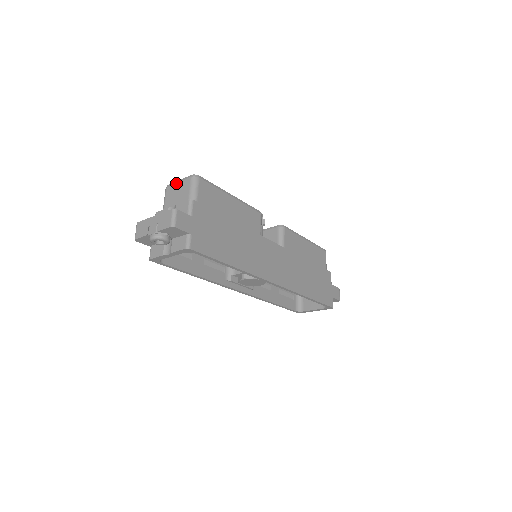
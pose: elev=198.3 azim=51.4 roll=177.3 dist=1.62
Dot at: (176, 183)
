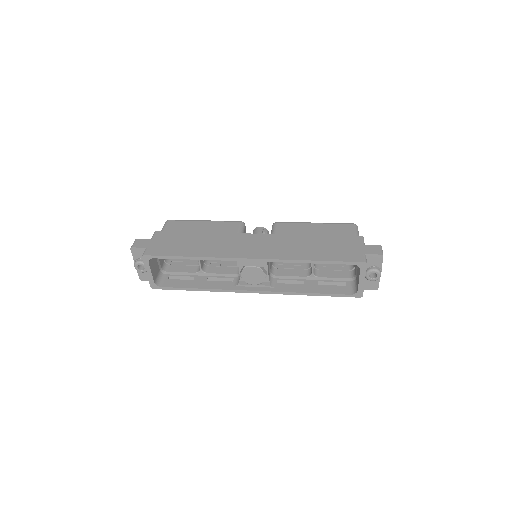
Dot at: occluded
